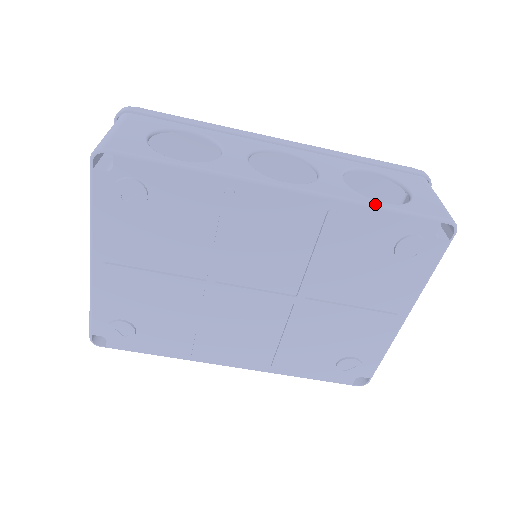
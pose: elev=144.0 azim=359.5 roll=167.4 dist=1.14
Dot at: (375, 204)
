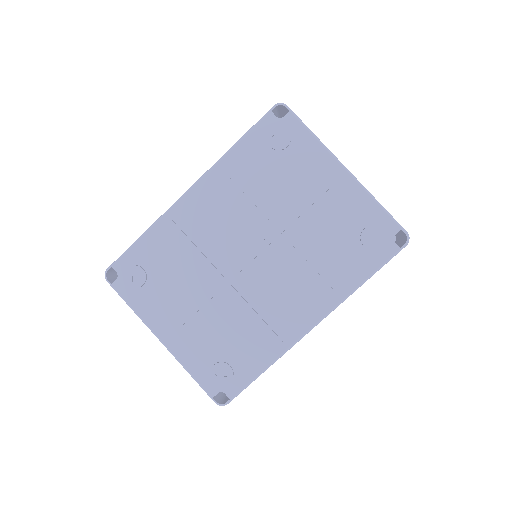
Dot at: (233, 146)
